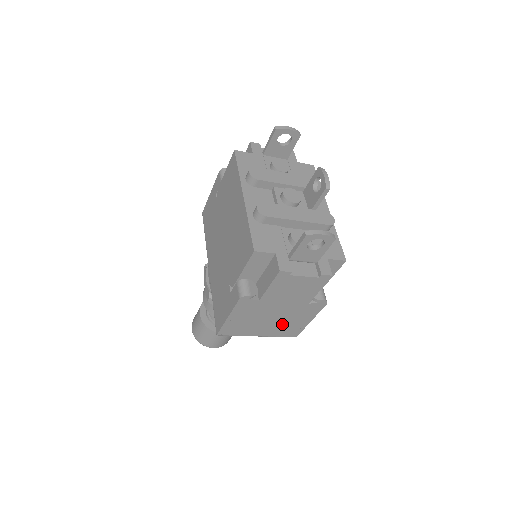
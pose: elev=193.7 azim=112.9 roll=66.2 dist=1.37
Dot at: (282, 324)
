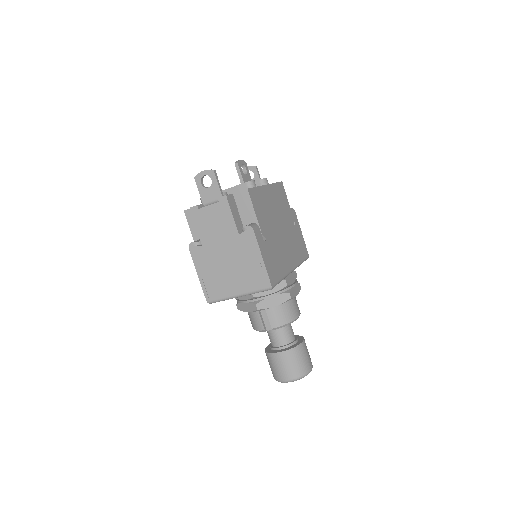
Dot at: (243, 270)
